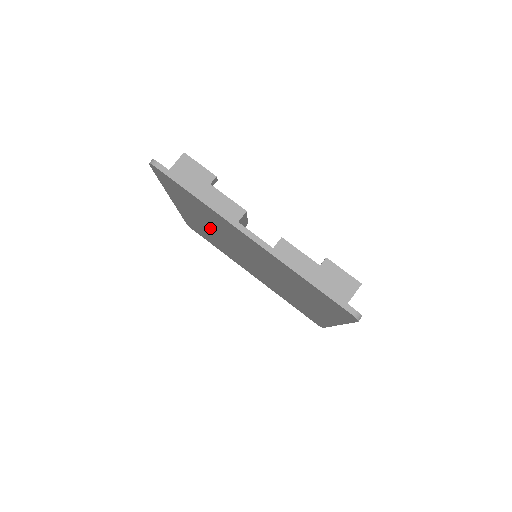
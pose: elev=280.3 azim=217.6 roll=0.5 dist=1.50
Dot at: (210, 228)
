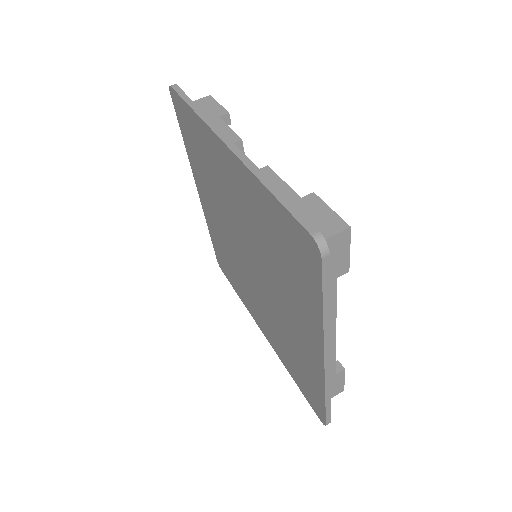
Dot at: (219, 214)
